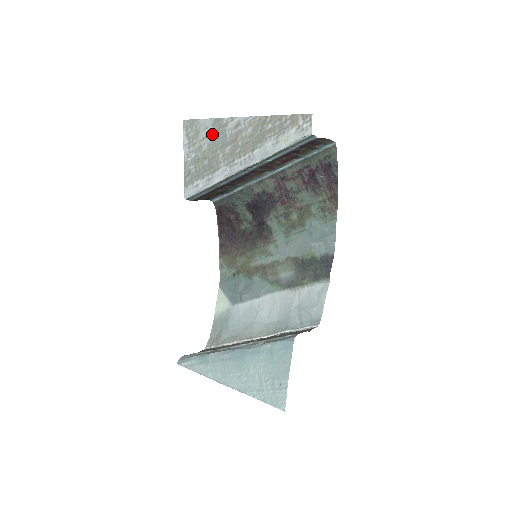
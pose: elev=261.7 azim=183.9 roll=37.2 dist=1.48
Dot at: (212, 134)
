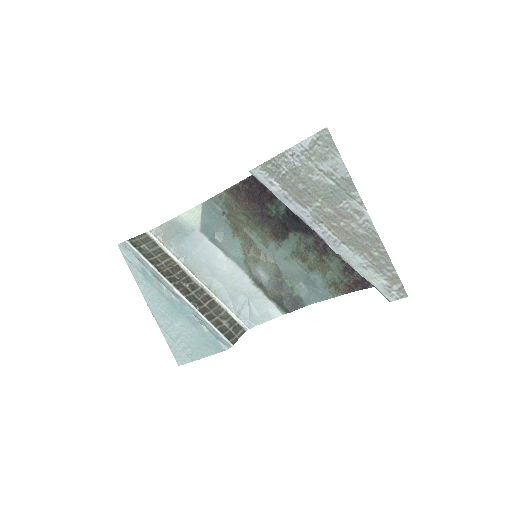
Dot at: (333, 181)
